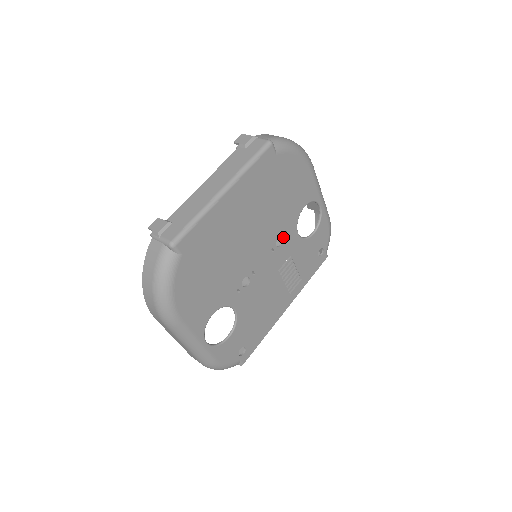
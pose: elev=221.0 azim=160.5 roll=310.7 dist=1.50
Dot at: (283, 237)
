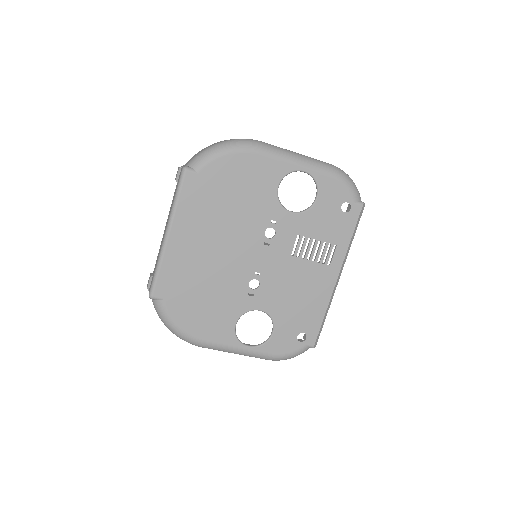
Dot at: (271, 227)
